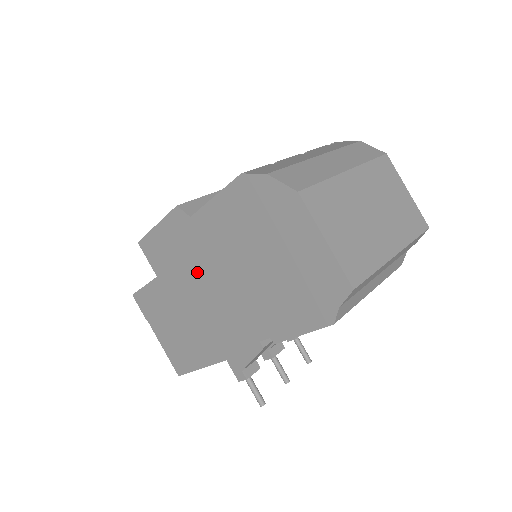
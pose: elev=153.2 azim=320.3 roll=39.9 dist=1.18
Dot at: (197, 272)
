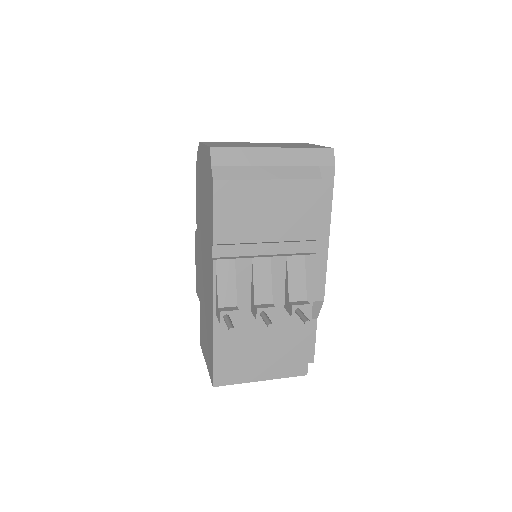
Dot at: (201, 261)
